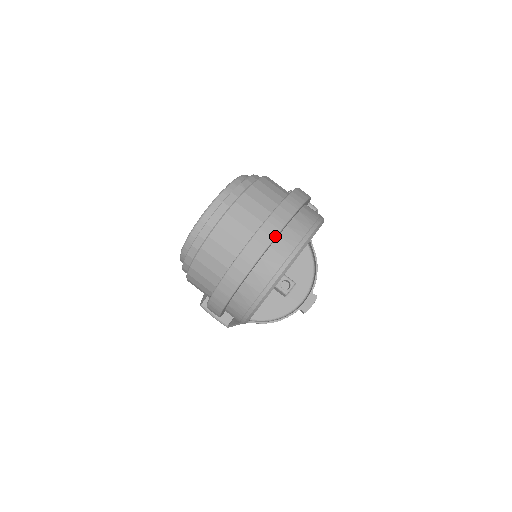
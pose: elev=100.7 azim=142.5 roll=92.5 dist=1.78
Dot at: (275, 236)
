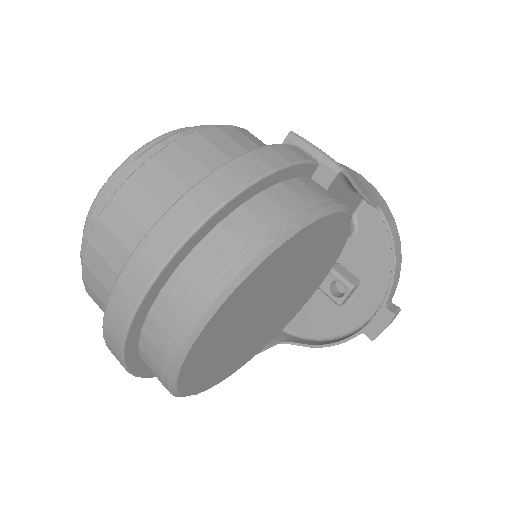
Dot at: (138, 301)
